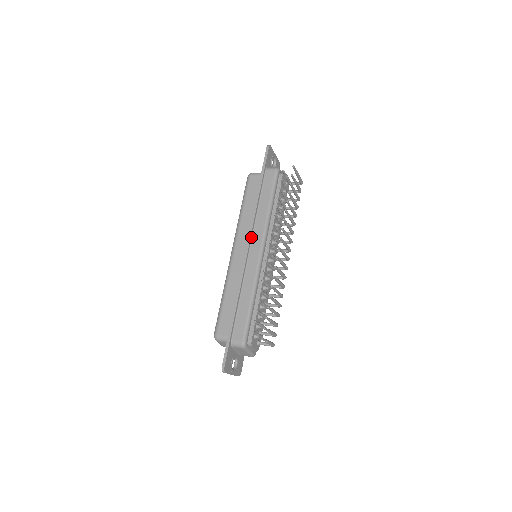
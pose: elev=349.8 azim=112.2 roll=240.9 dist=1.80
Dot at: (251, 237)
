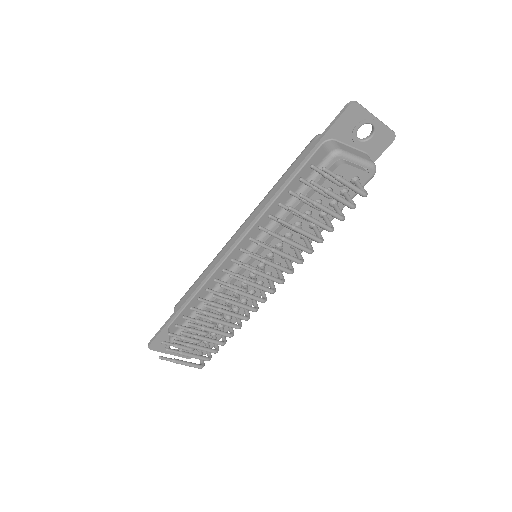
Dot at: (246, 232)
